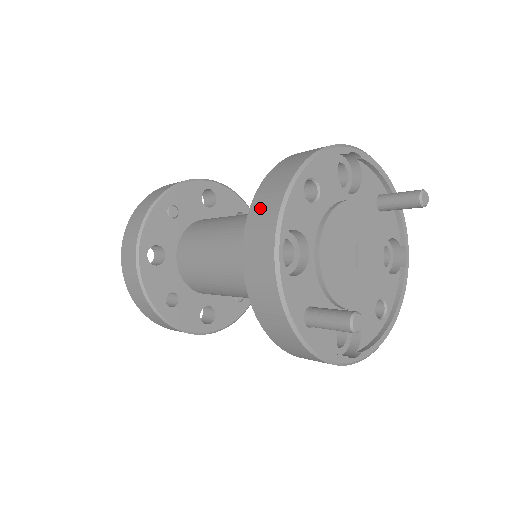
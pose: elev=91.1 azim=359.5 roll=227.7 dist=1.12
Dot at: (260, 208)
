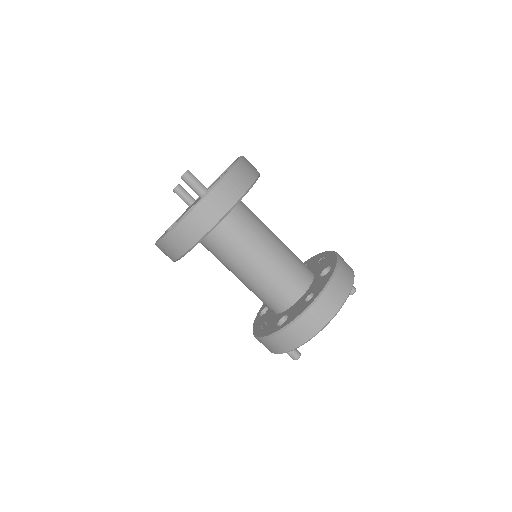
Dot at: (303, 326)
